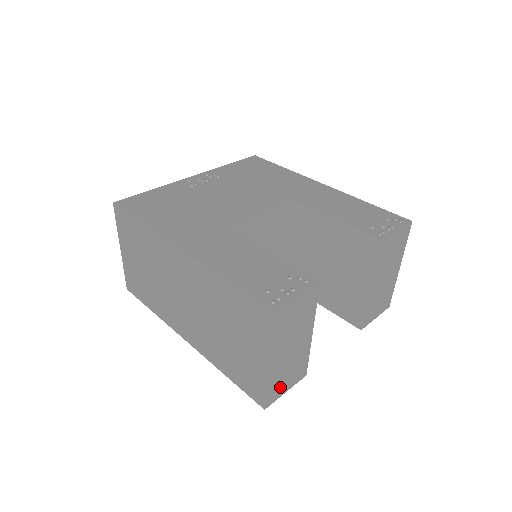
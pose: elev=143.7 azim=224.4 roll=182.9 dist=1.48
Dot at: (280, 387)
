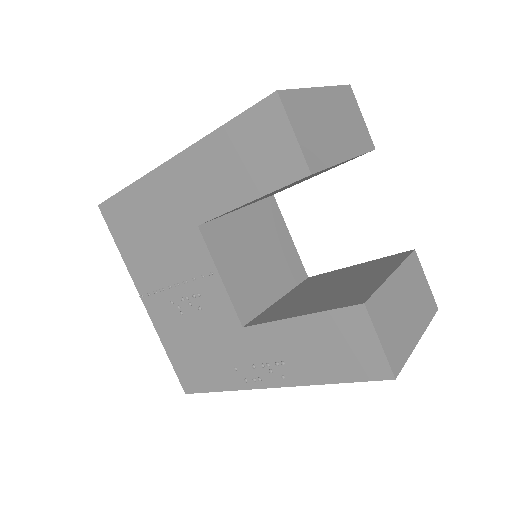
Dot at: (299, 117)
